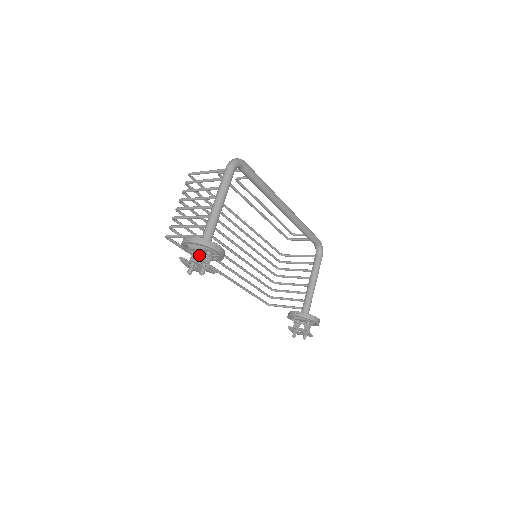
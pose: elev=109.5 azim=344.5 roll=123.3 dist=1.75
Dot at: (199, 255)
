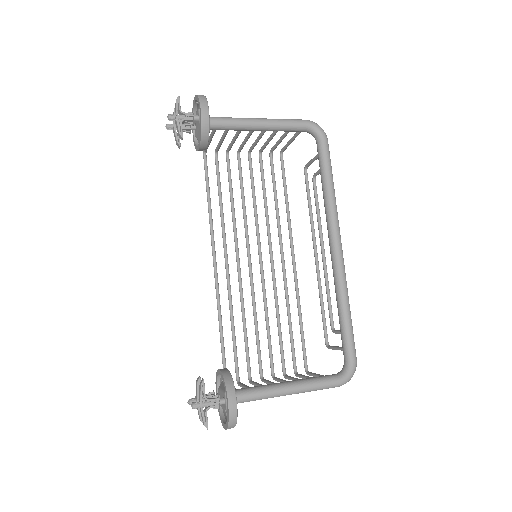
Dot at: occluded
